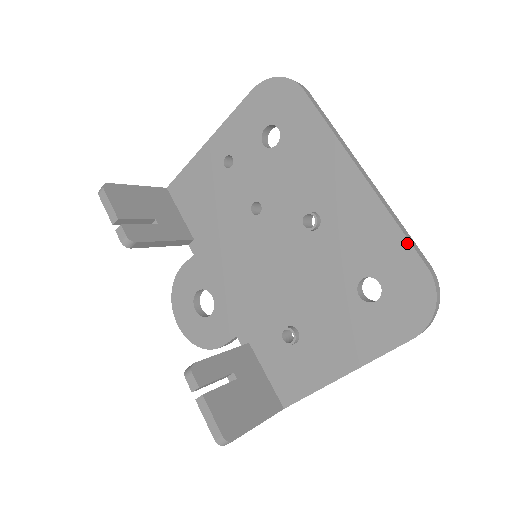
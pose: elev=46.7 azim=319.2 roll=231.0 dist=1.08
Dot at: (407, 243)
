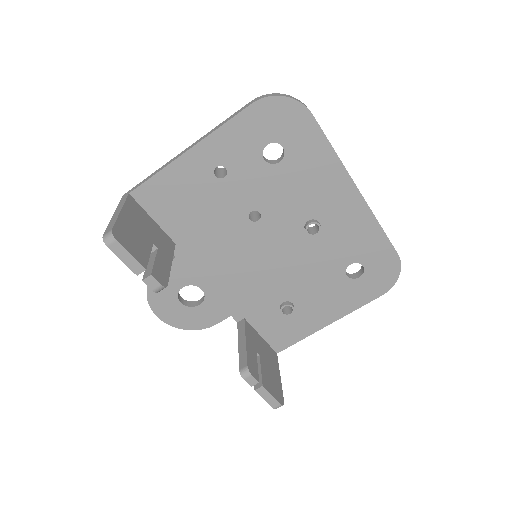
Dot at: (387, 240)
